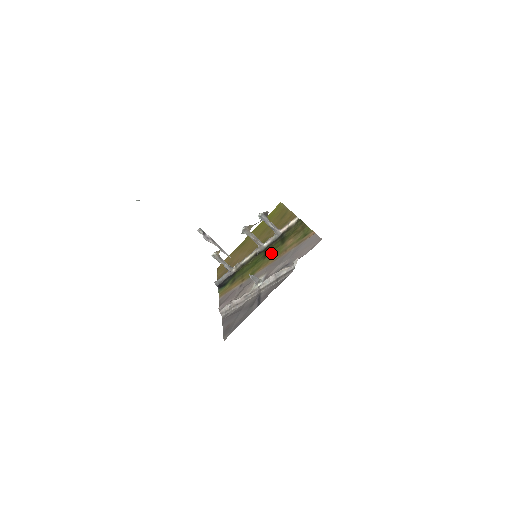
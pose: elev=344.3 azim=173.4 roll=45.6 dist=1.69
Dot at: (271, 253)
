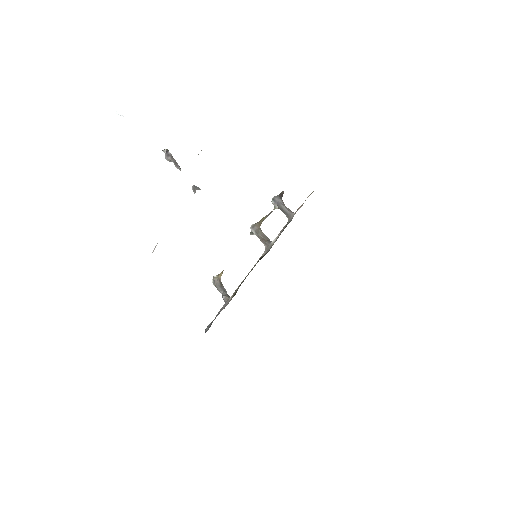
Dot at: occluded
